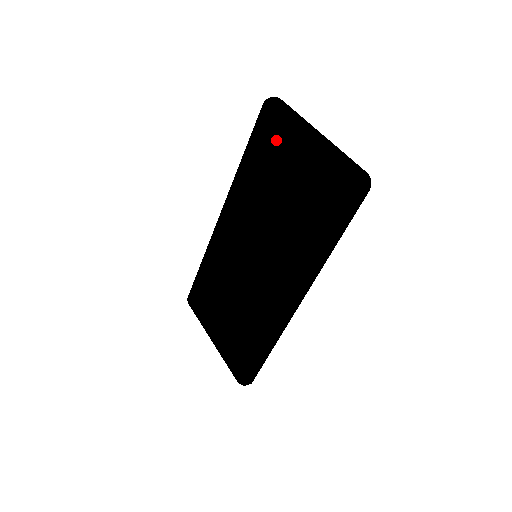
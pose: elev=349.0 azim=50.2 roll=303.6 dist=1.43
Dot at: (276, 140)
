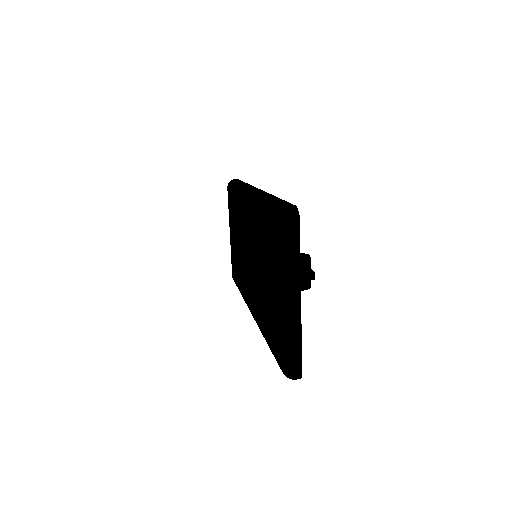
Dot at: (273, 255)
